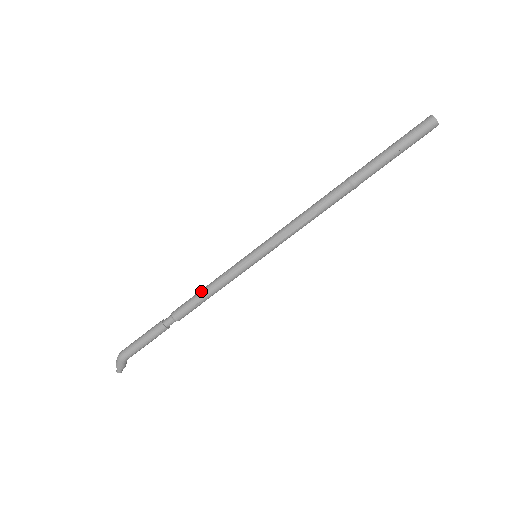
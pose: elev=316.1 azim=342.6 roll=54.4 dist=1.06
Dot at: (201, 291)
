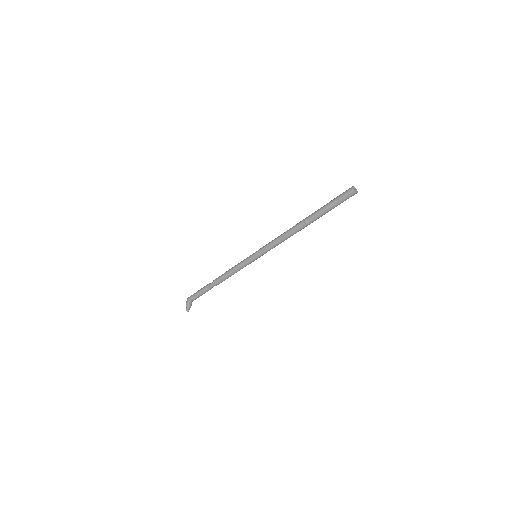
Dot at: (228, 270)
